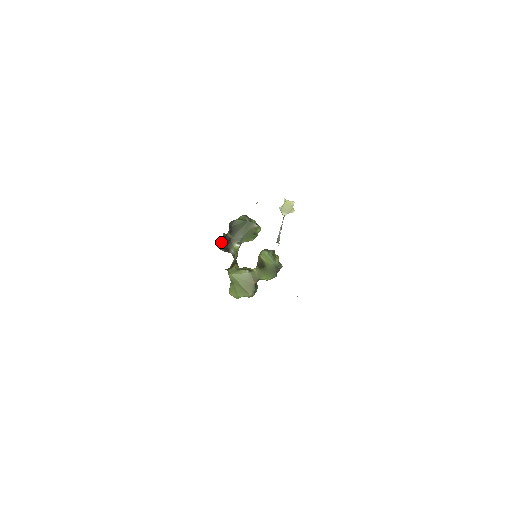
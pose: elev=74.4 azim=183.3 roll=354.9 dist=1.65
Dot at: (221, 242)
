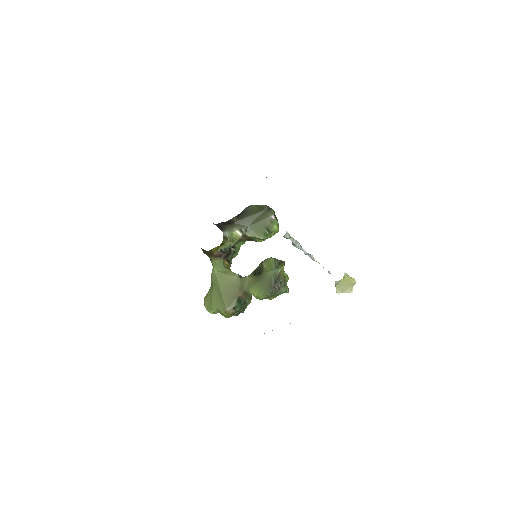
Dot at: occluded
